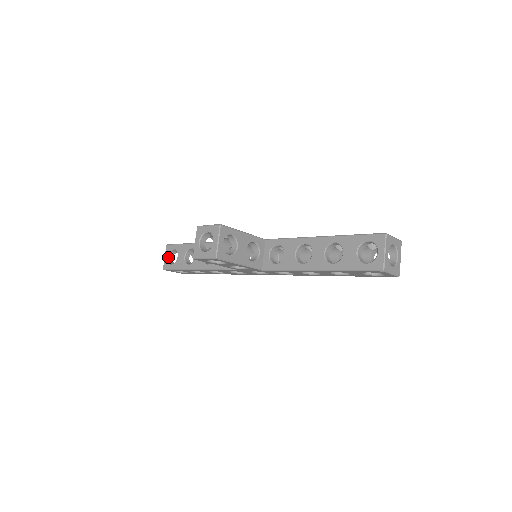
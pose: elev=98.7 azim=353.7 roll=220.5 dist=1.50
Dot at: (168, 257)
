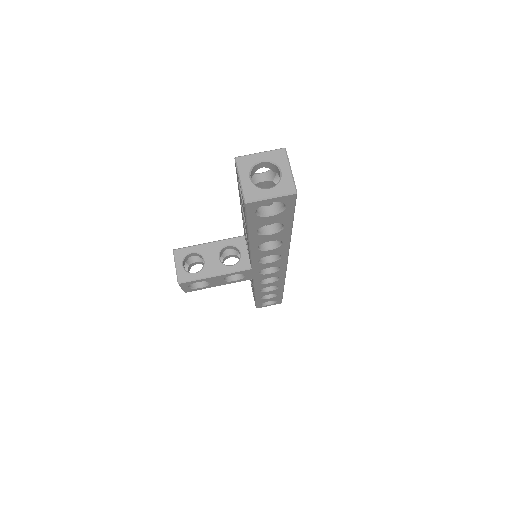
Dot at: occluded
